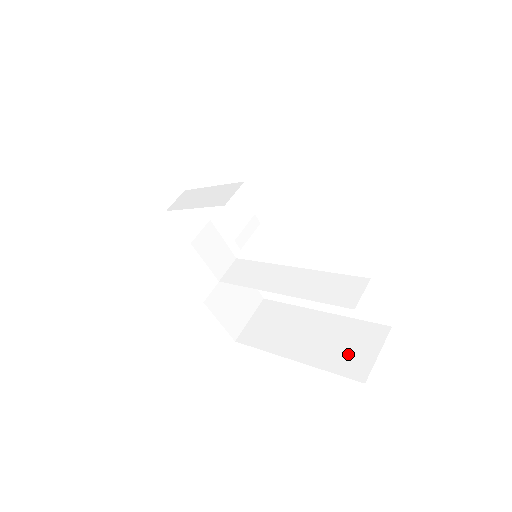
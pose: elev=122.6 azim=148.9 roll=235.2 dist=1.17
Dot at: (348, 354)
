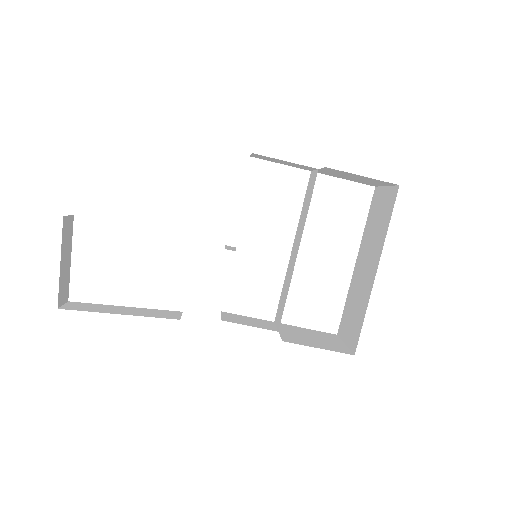
Dot at: (382, 215)
